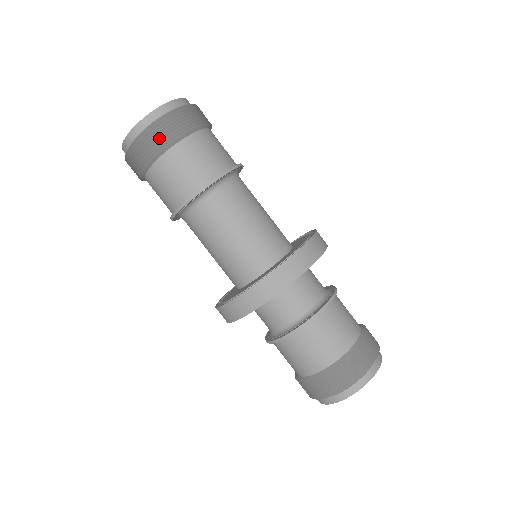
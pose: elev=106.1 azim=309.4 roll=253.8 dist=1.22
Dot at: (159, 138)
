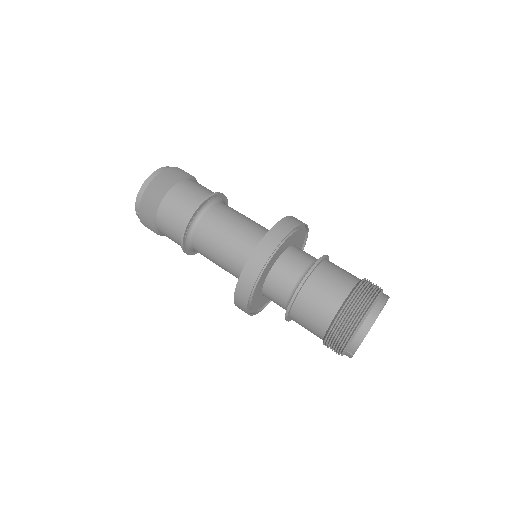
Dot at: (161, 184)
